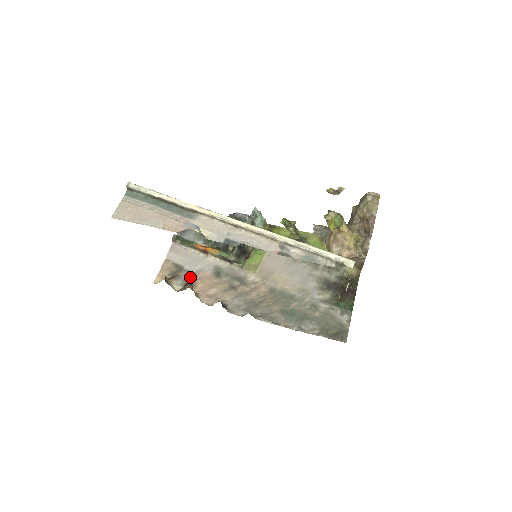
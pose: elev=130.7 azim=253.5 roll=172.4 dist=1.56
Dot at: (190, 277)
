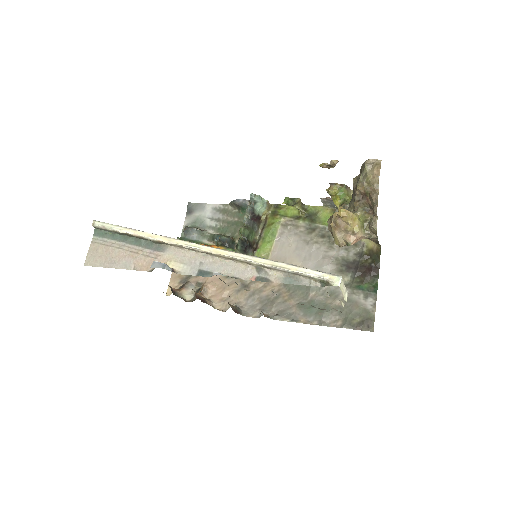
Dot at: (201, 282)
